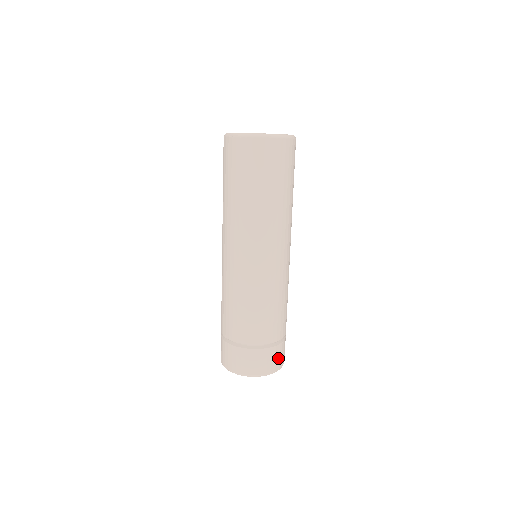
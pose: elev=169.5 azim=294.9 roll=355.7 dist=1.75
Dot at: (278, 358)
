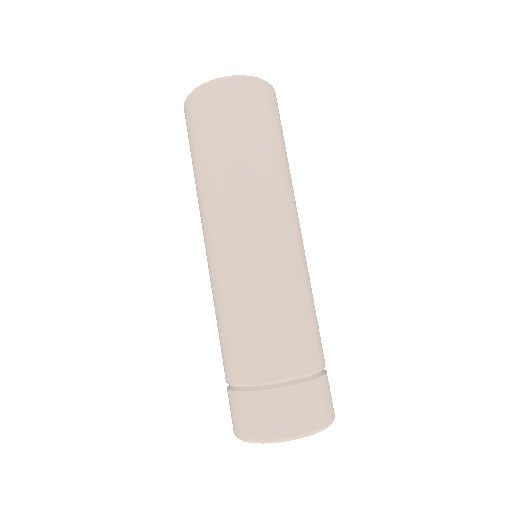
Dot at: (322, 403)
